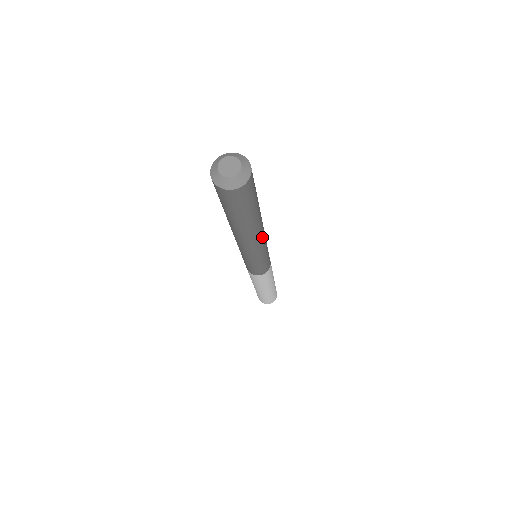
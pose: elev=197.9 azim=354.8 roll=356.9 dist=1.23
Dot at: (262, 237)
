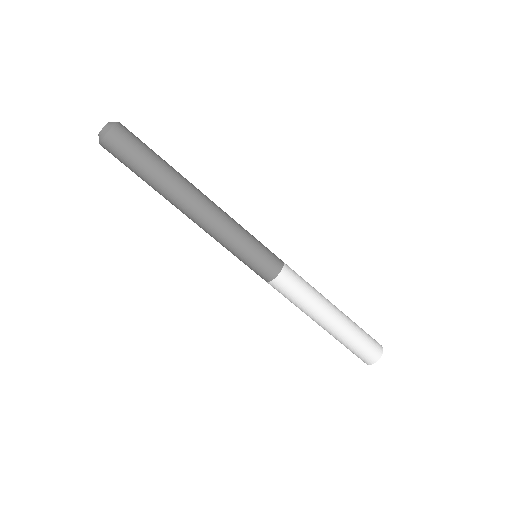
Dot at: (211, 202)
